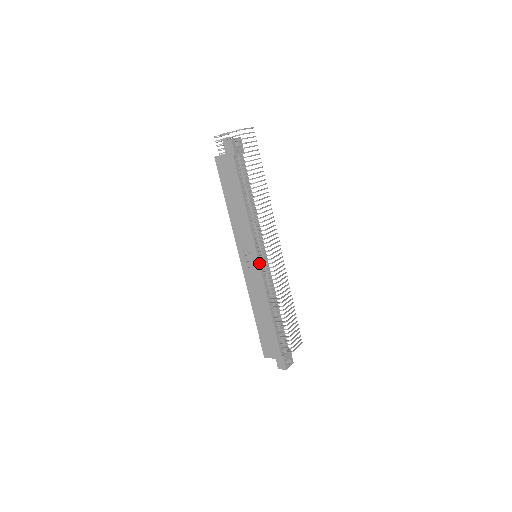
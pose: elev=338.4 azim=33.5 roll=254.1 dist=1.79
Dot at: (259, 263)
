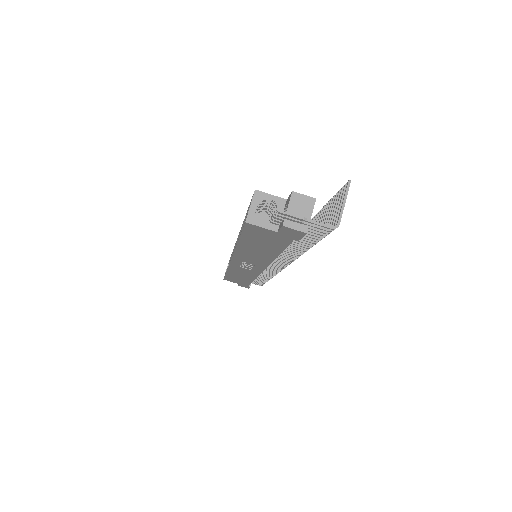
Dot at: (262, 271)
